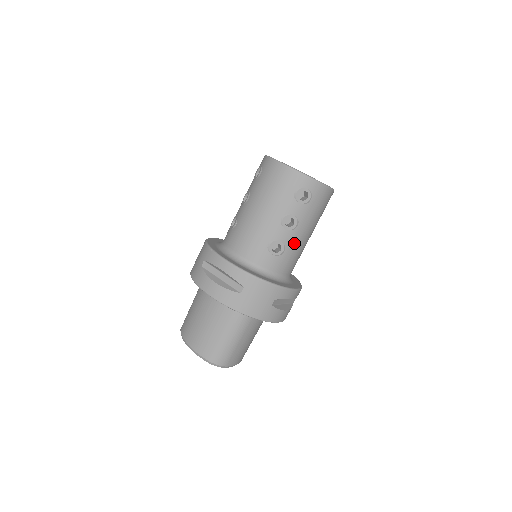
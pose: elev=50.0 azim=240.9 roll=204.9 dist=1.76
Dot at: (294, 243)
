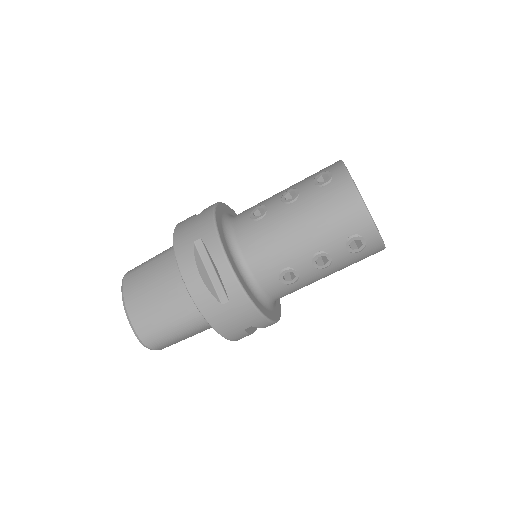
Dot at: (309, 280)
